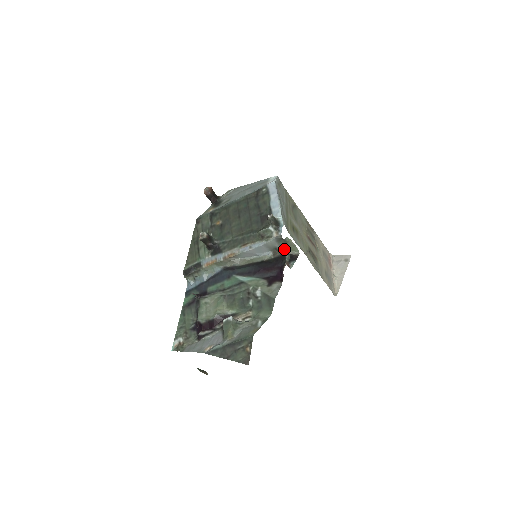
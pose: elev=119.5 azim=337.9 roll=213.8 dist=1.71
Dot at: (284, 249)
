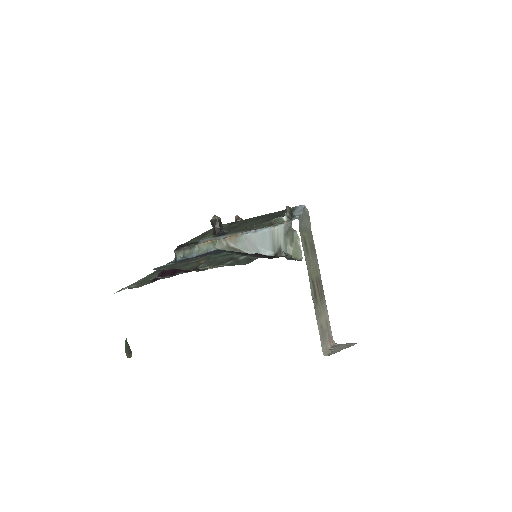
Dot at: (288, 250)
